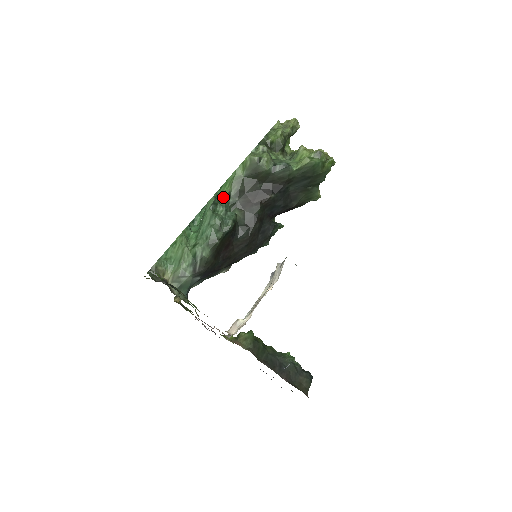
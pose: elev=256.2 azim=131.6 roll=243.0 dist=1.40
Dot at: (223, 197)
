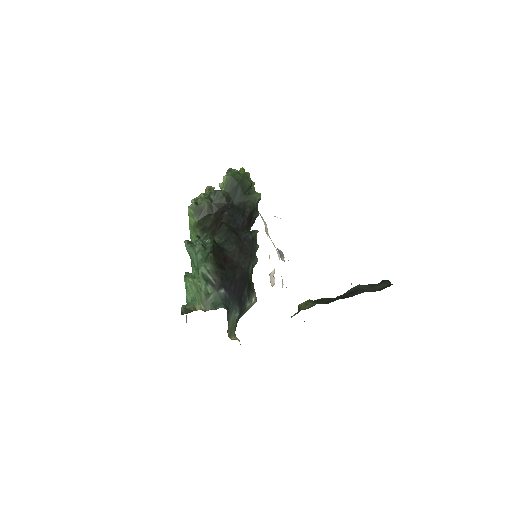
Dot at: (195, 241)
